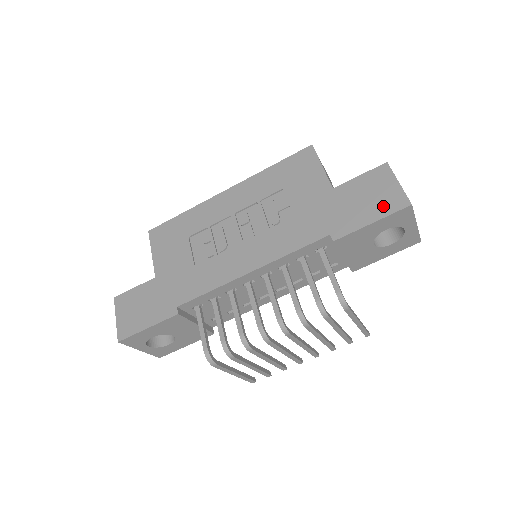
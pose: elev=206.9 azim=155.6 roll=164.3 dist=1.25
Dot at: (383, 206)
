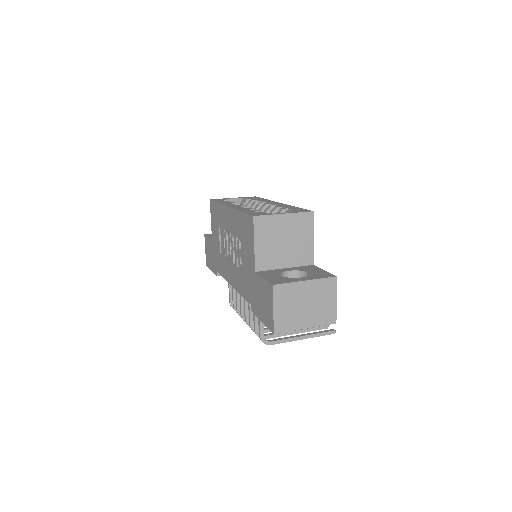
Dot at: (266, 317)
